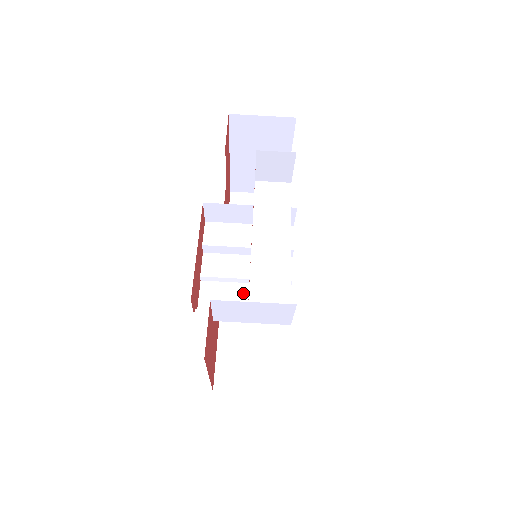
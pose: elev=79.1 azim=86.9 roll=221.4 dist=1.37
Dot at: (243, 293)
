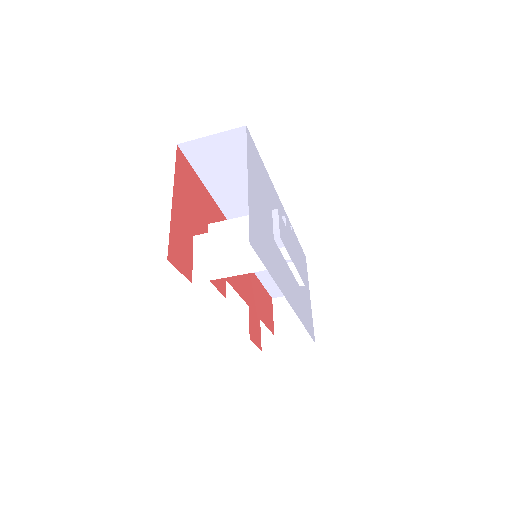
Dot at: occluded
